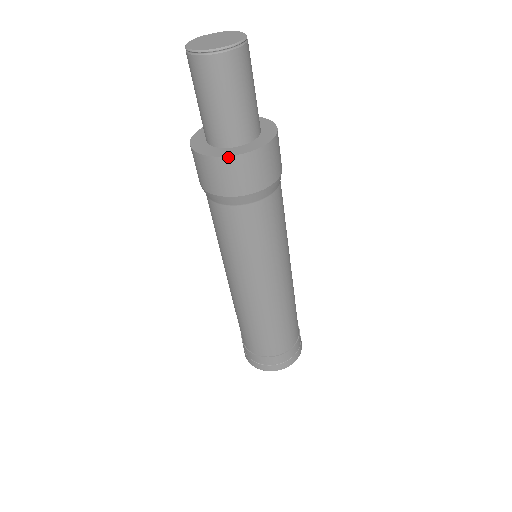
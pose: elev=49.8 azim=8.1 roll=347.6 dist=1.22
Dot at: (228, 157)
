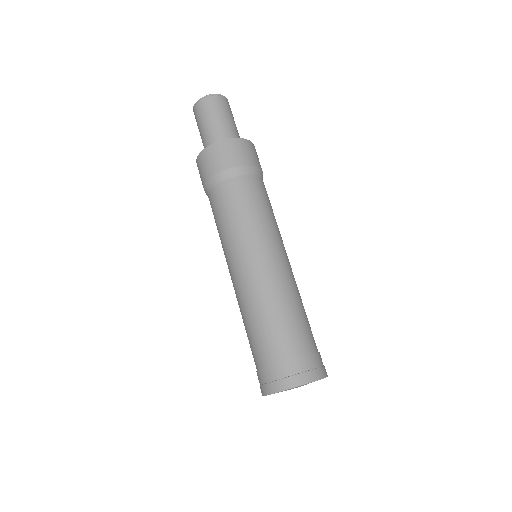
Dot at: (223, 140)
